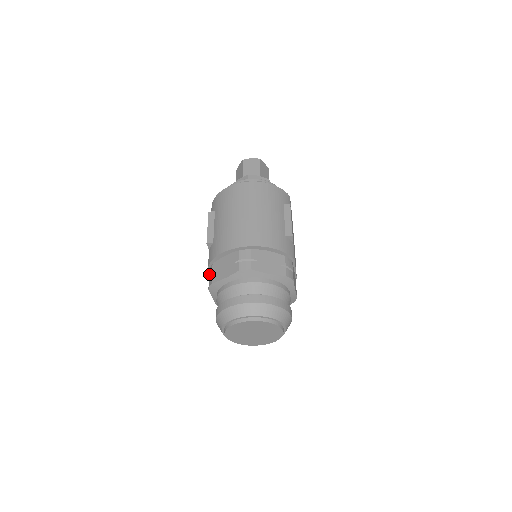
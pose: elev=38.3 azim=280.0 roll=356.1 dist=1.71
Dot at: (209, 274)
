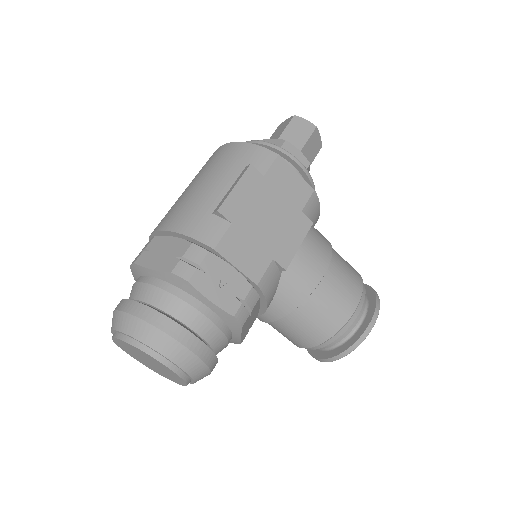
Dot at: occluded
